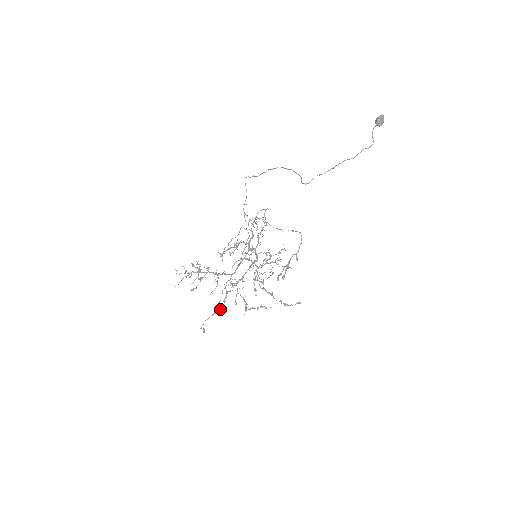
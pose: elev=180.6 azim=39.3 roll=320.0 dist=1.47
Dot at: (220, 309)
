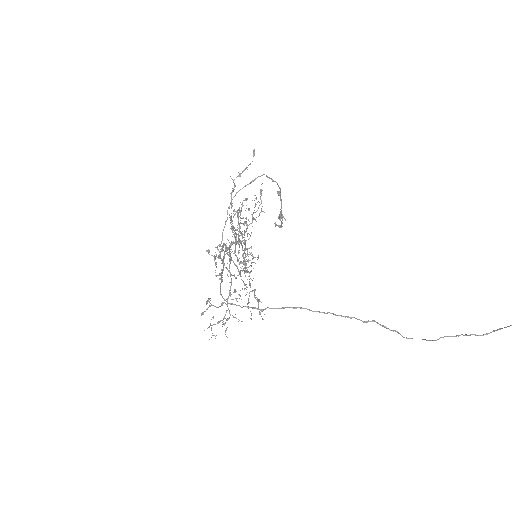
Dot at: (215, 257)
